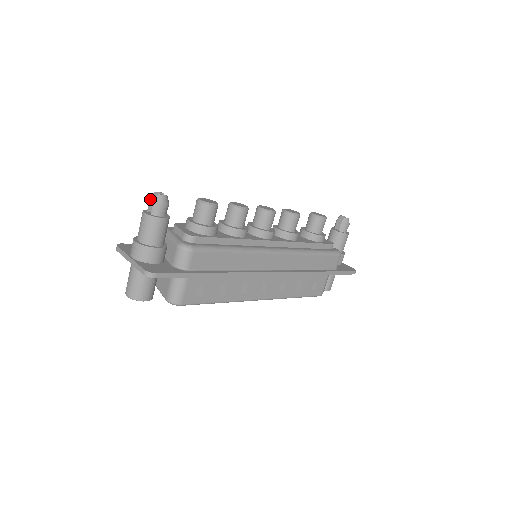
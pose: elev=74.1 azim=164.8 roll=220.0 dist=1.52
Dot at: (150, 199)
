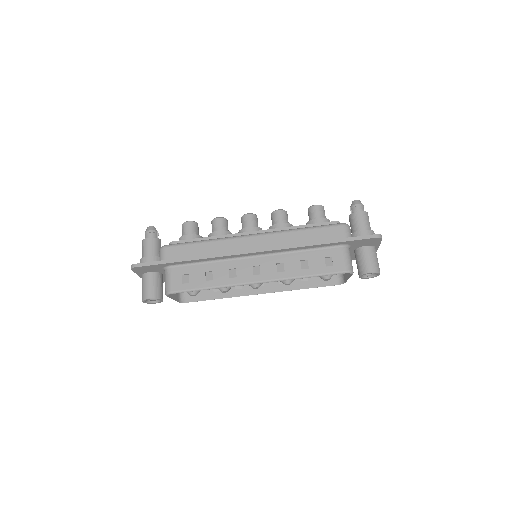
Dot at: occluded
